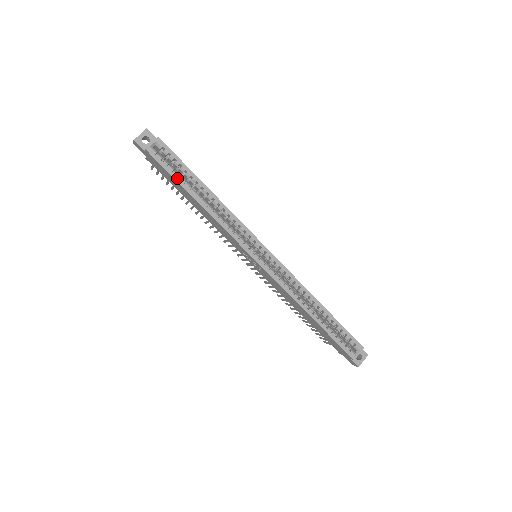
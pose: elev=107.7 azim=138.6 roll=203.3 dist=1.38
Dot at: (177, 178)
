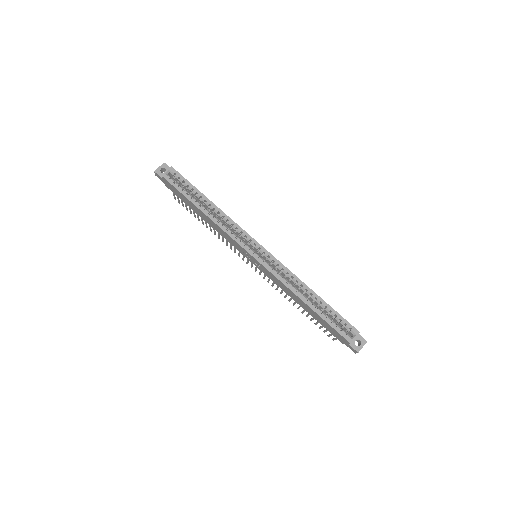
Dot at: (185, 195)
